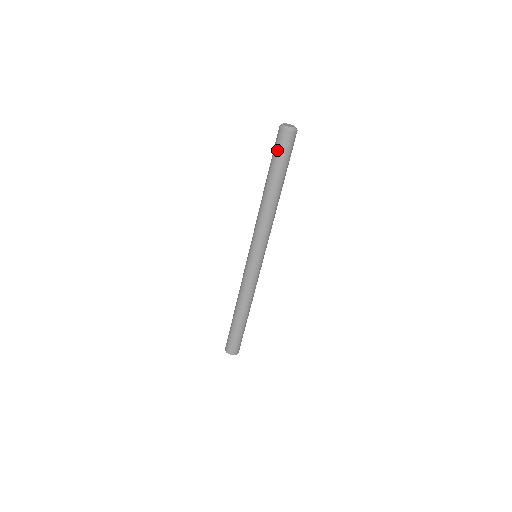
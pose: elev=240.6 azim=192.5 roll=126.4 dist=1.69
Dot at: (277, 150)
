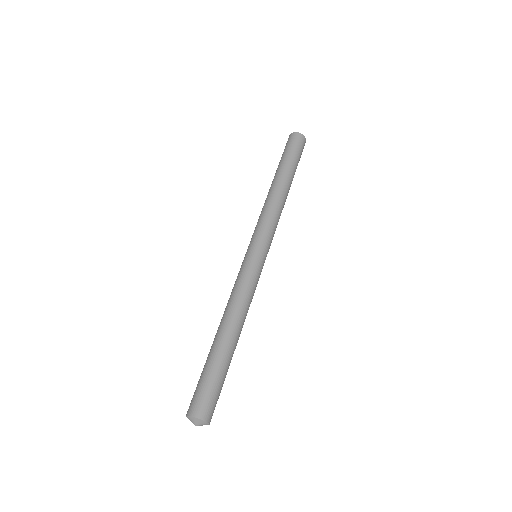
Dot at: occluded
